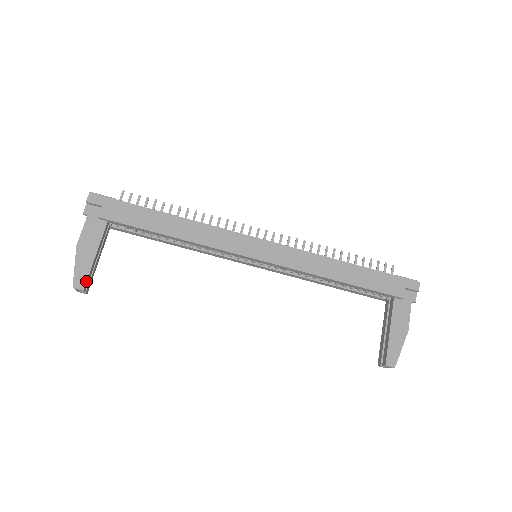
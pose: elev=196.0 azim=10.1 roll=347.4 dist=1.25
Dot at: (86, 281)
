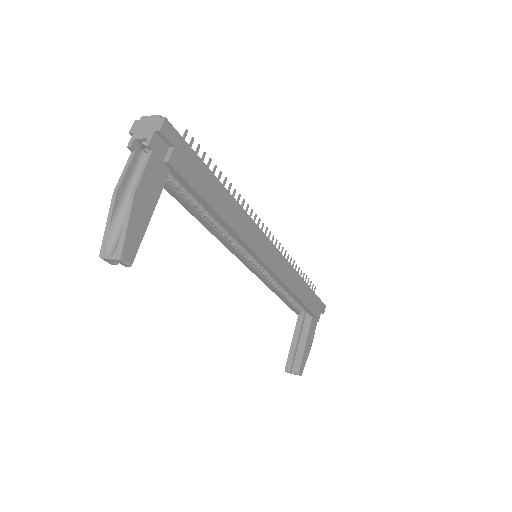
Dot at: (136, 253)
